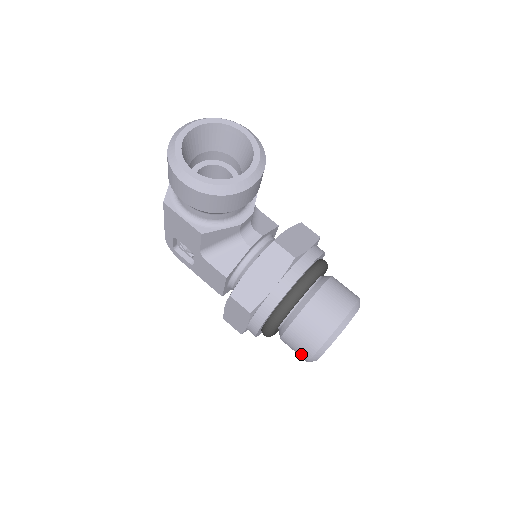
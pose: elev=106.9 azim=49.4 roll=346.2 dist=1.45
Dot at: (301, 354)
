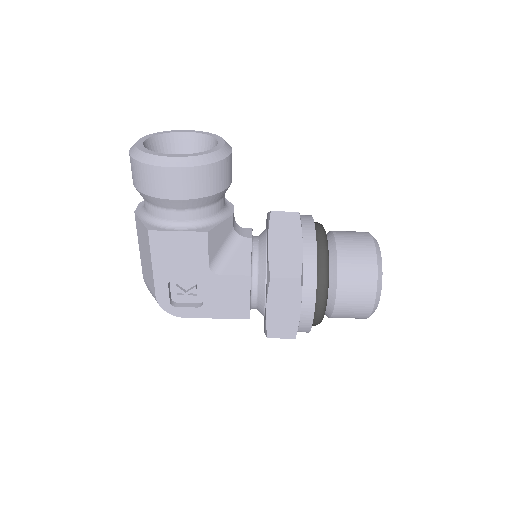
Dot at: (364, 303)
